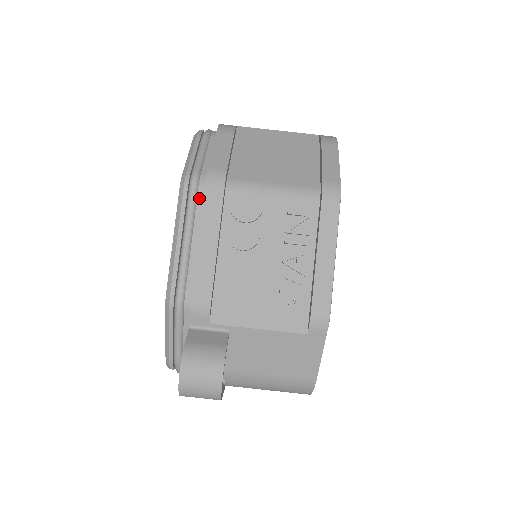
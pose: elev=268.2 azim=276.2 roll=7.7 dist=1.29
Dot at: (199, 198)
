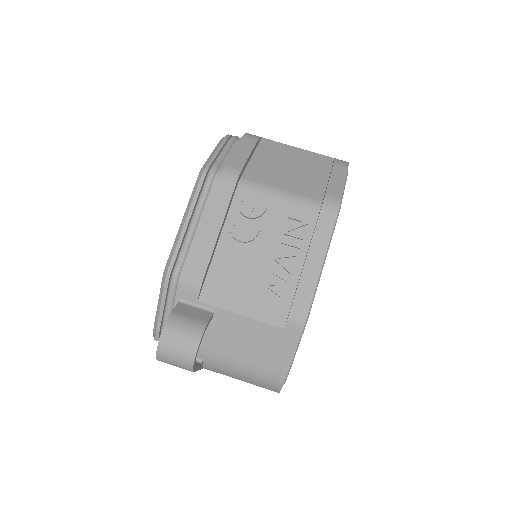
Dot at: (212, 189)
